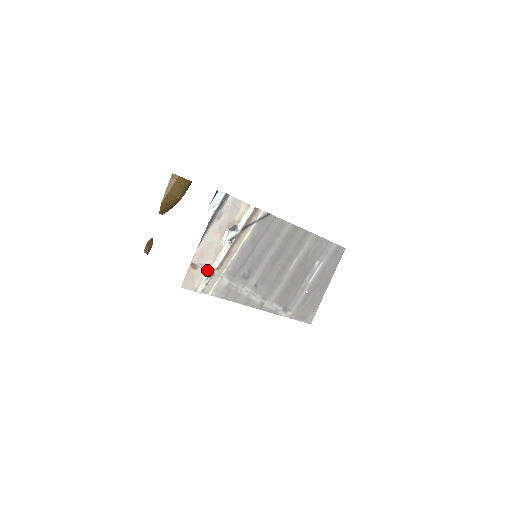
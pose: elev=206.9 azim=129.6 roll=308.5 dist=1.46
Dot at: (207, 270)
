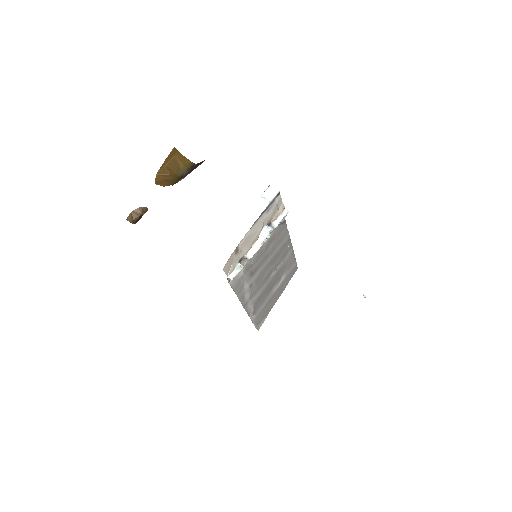
Dot at: (240, 258)
